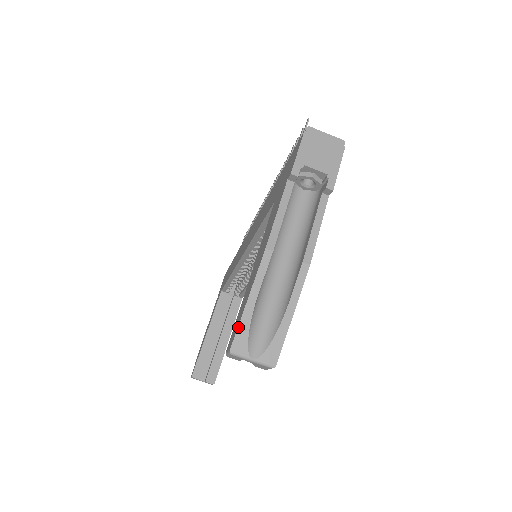
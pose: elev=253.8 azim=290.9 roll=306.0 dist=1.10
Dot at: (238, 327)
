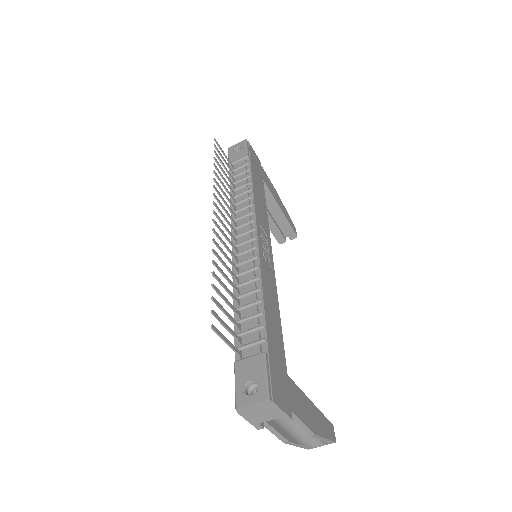
Dot at: occluded
